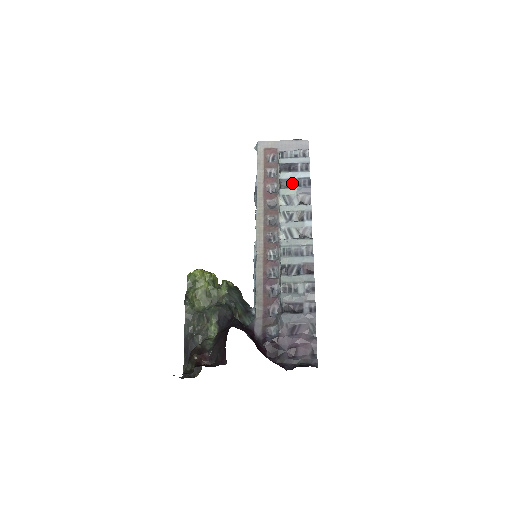
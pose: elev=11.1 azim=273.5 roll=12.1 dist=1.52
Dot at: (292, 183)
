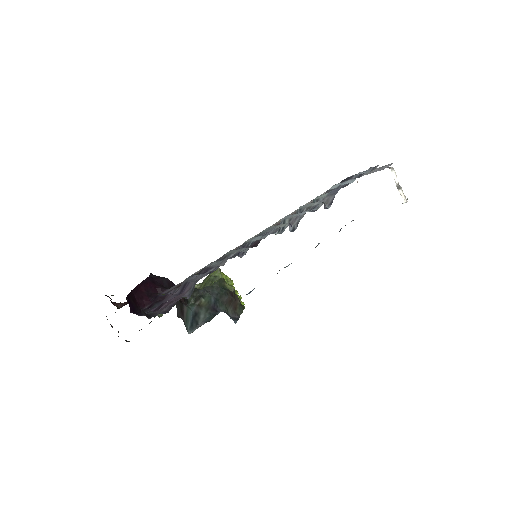
Dot at: occluded
